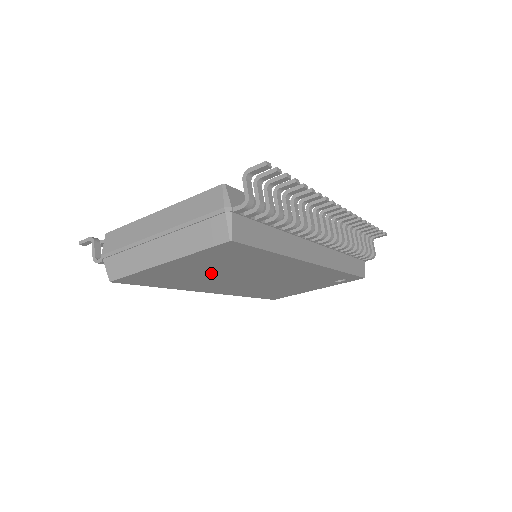
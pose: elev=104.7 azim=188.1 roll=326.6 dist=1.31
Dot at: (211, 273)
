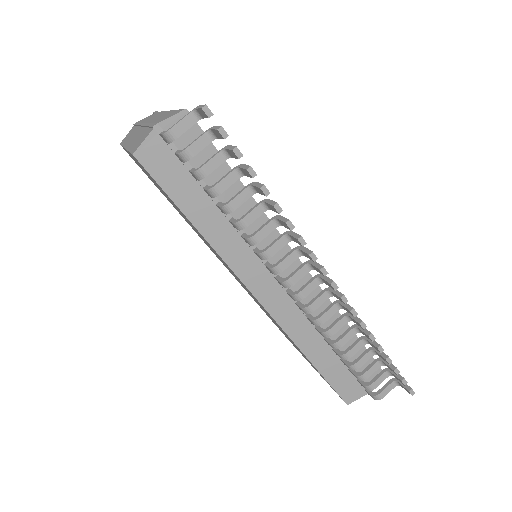
Dot at: occluded
